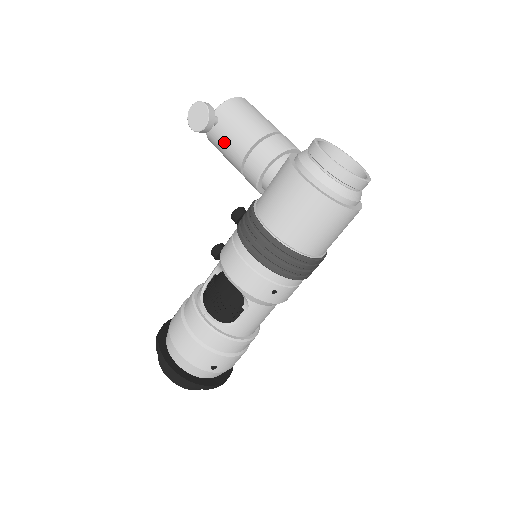
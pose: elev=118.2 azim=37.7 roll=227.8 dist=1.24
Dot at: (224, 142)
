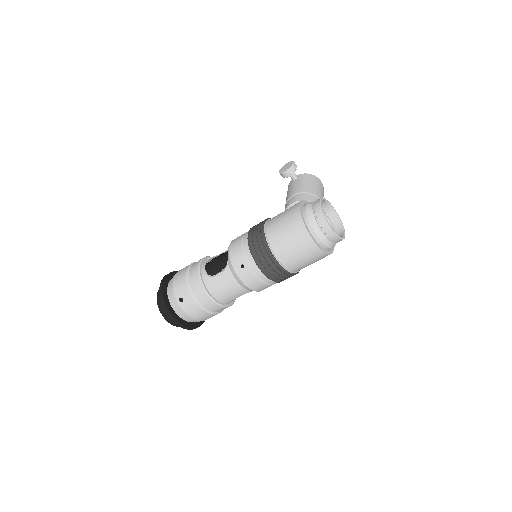
Dot at: (290, 189)
